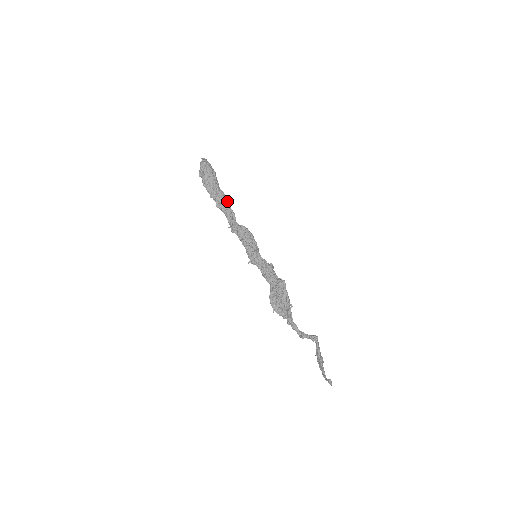
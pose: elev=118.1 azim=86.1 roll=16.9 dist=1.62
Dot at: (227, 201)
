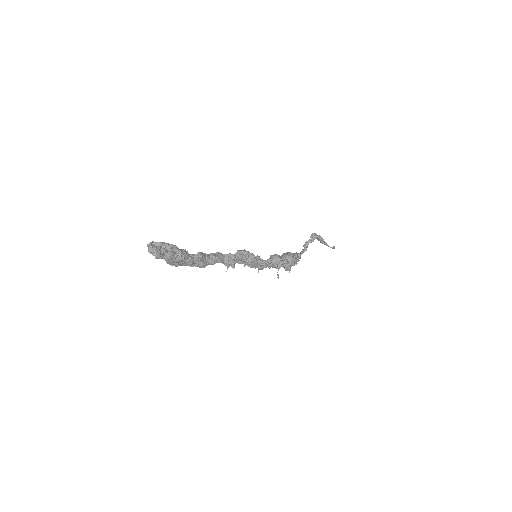
Dot at: (208, 257)
